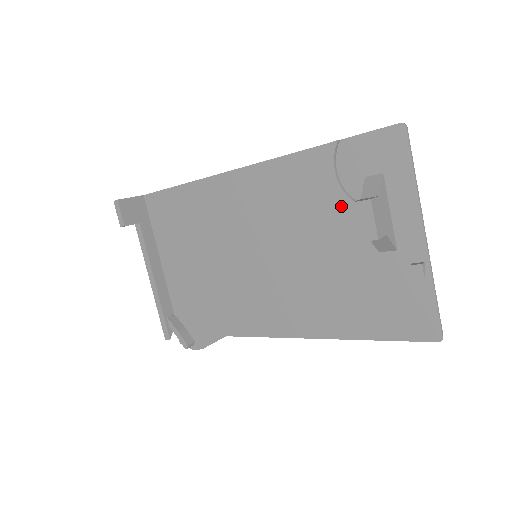
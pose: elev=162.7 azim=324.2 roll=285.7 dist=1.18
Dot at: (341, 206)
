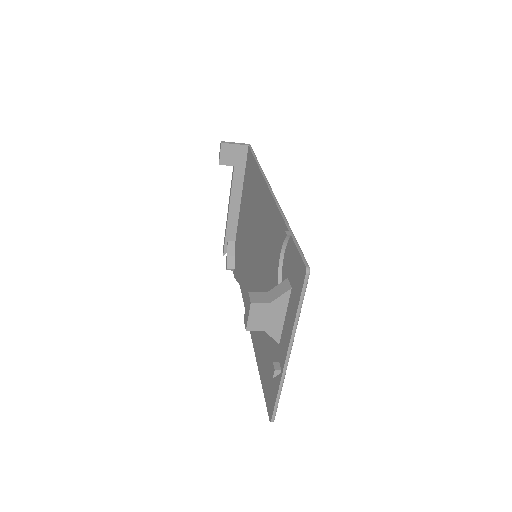
Dot at: occluded
